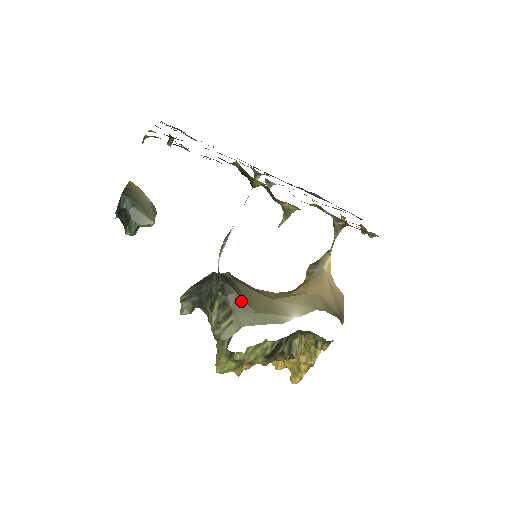
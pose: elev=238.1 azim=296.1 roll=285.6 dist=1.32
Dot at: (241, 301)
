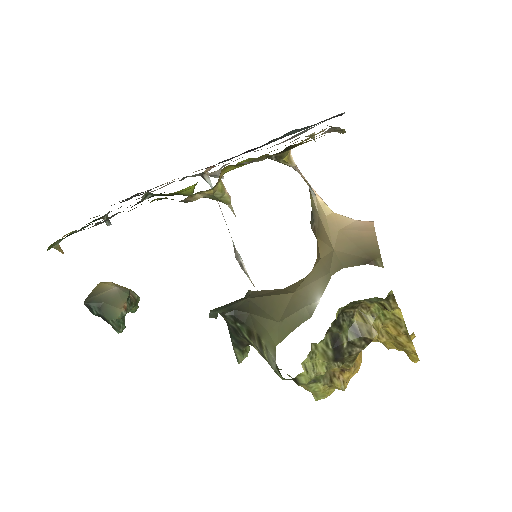
Dot at: (259, 319)
